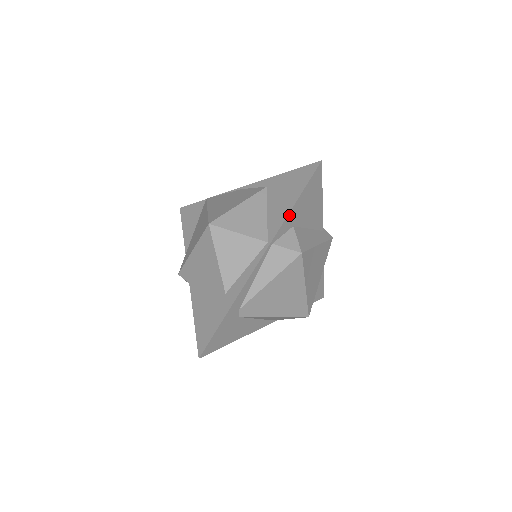
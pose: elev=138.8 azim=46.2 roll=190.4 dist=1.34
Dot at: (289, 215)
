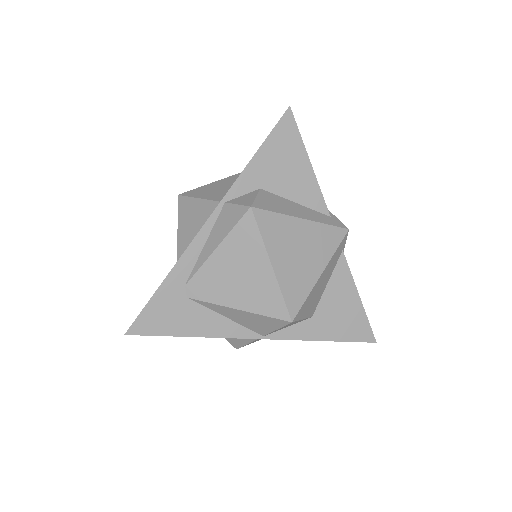
Dot at: (248, 169)
